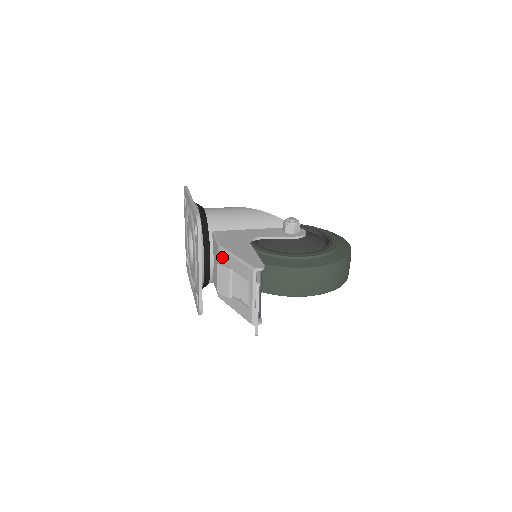
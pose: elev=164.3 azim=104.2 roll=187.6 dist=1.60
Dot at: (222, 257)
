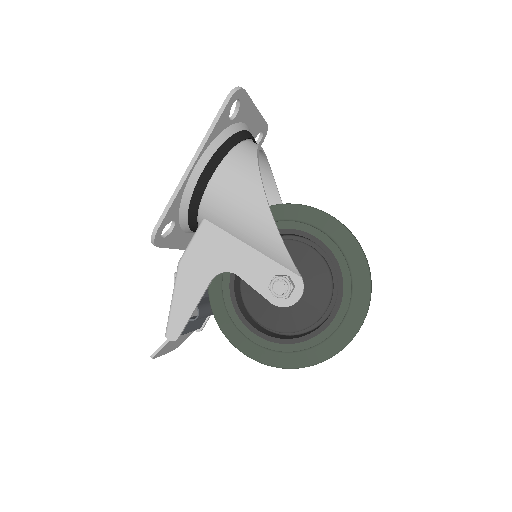
Dot at: occluded
